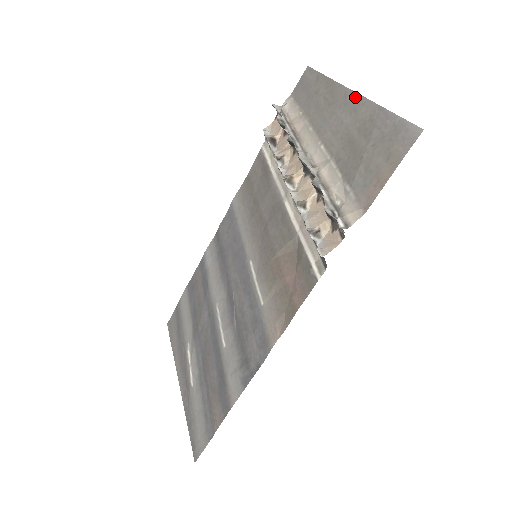
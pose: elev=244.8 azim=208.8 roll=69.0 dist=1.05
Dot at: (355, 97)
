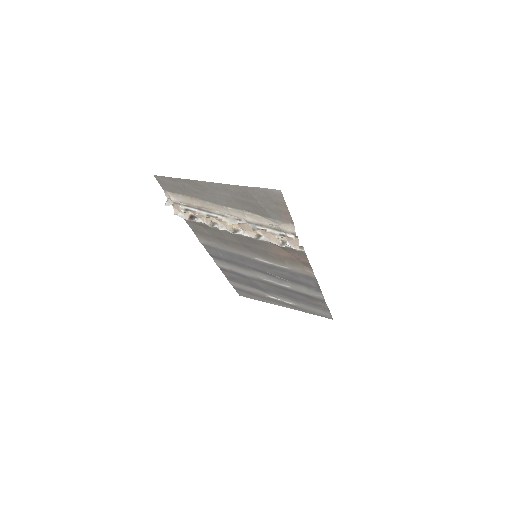
Dot at: (218, 185)
